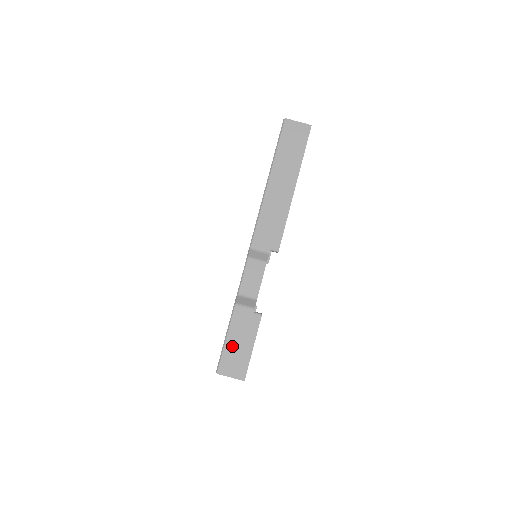
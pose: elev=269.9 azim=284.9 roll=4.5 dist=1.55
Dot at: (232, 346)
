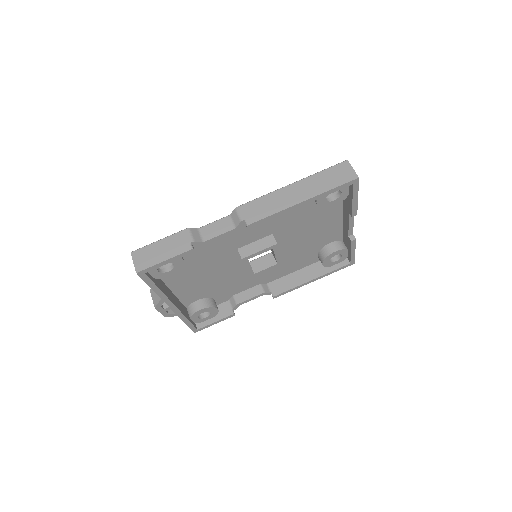
Dot at: (157, 247)
